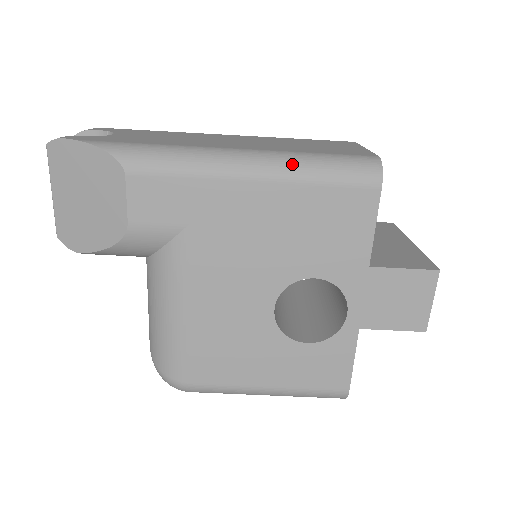
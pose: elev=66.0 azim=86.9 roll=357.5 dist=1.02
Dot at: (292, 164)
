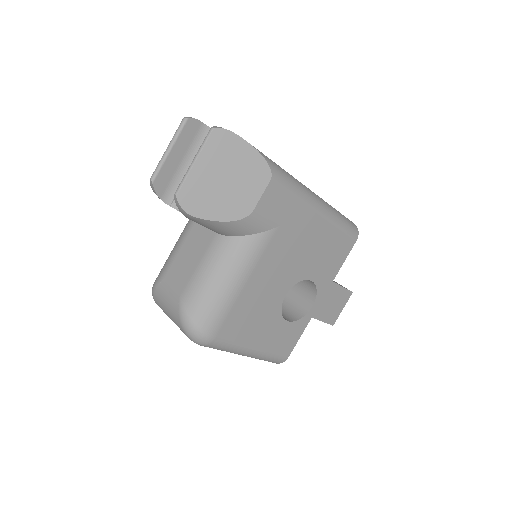
Dot at: (333, 212)
